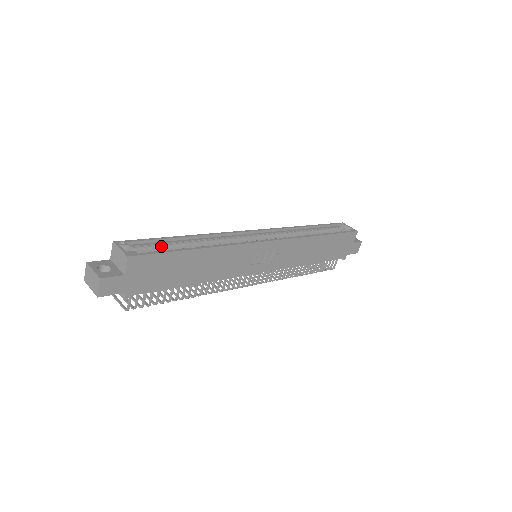
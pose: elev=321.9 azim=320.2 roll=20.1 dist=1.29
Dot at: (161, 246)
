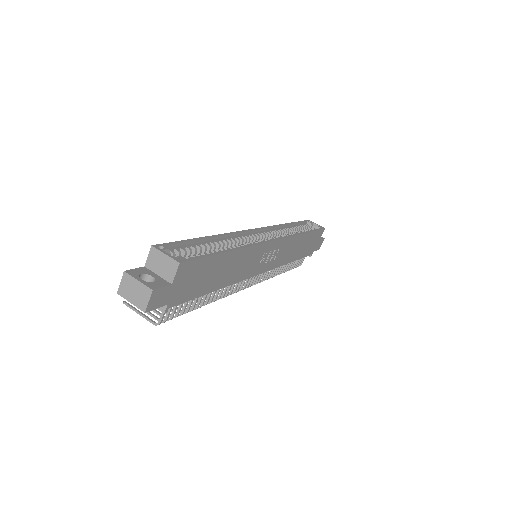
Dot at: (192, 249)
